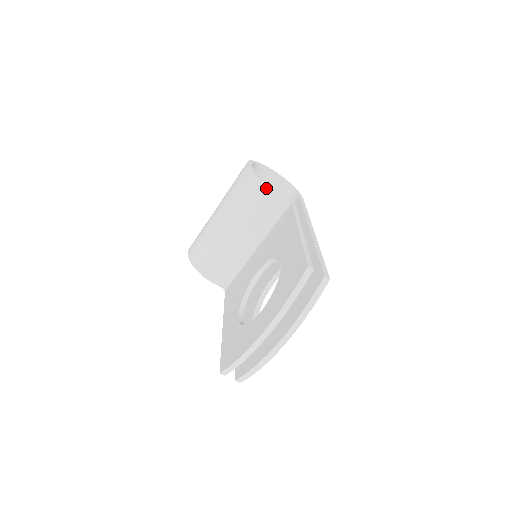
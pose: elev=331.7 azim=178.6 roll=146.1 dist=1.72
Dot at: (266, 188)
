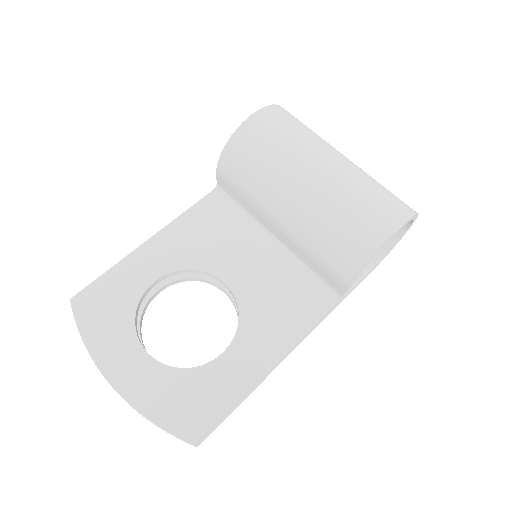
Dot at: (349, 277)
